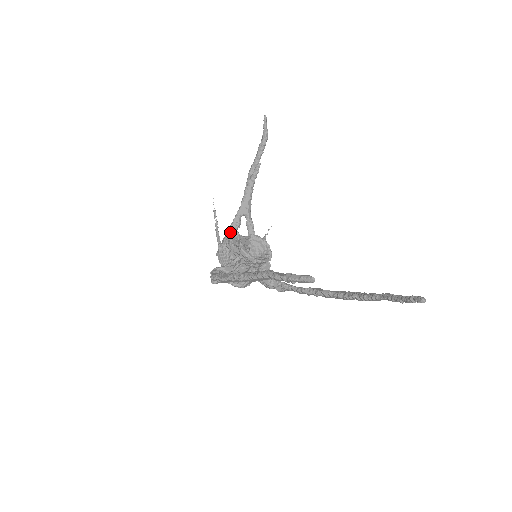
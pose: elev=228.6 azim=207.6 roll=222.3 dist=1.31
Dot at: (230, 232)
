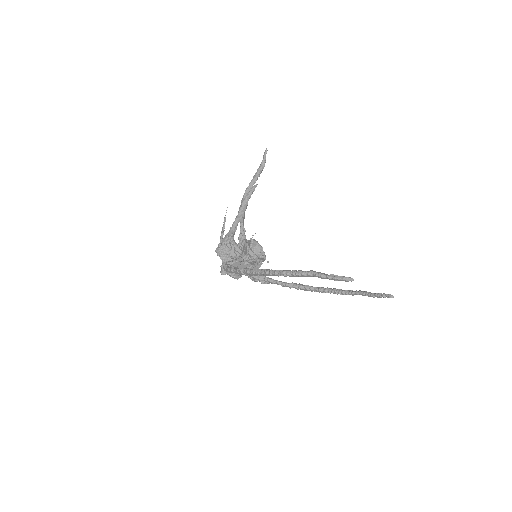
Dot at: (231, 235)
